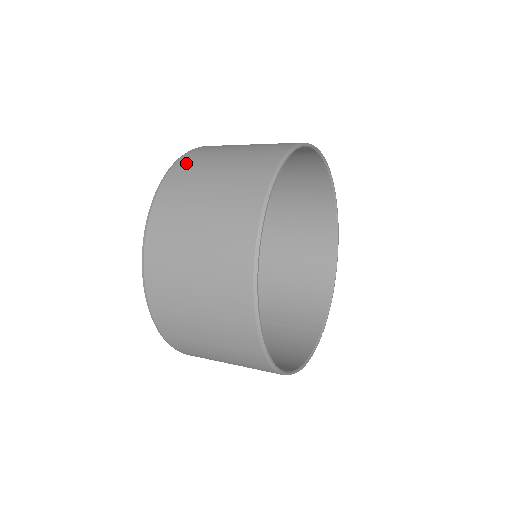
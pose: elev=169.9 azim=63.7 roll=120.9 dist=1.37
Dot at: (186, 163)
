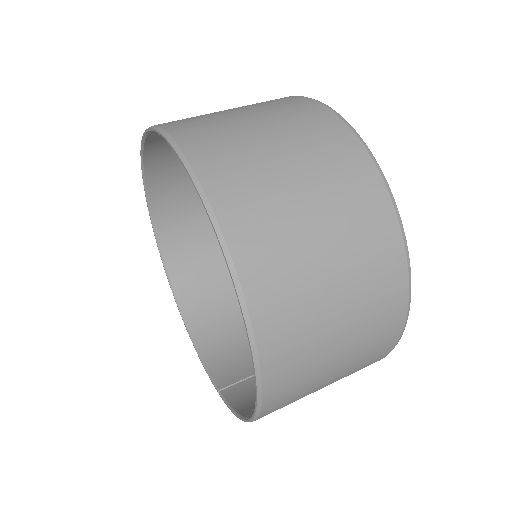
Dot at: (177, 121)
